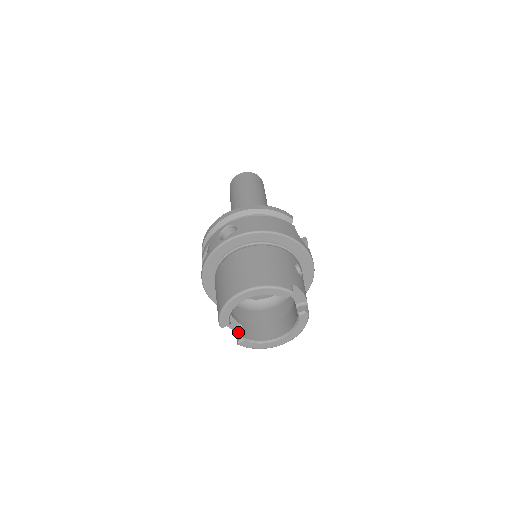
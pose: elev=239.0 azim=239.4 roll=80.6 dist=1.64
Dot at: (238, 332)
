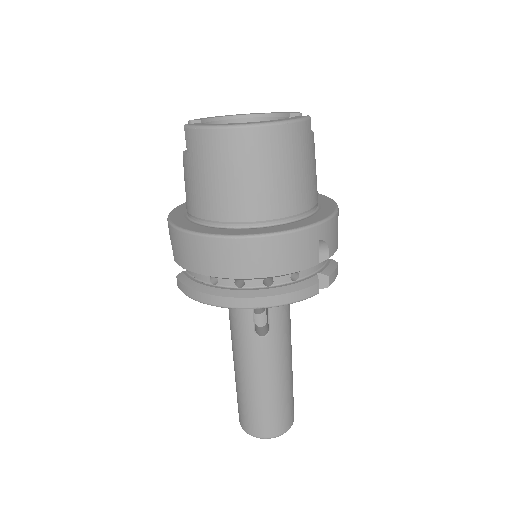
Dot at: occluded
